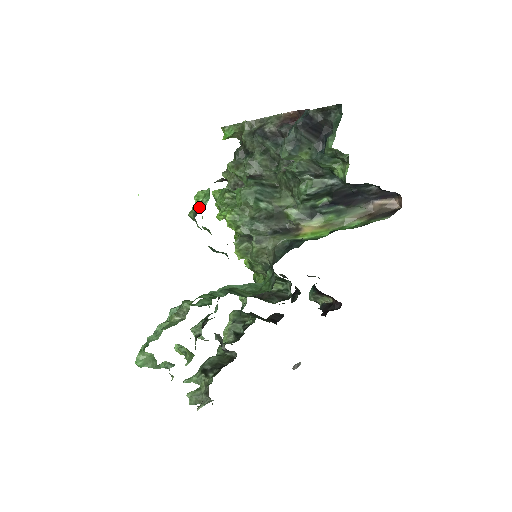
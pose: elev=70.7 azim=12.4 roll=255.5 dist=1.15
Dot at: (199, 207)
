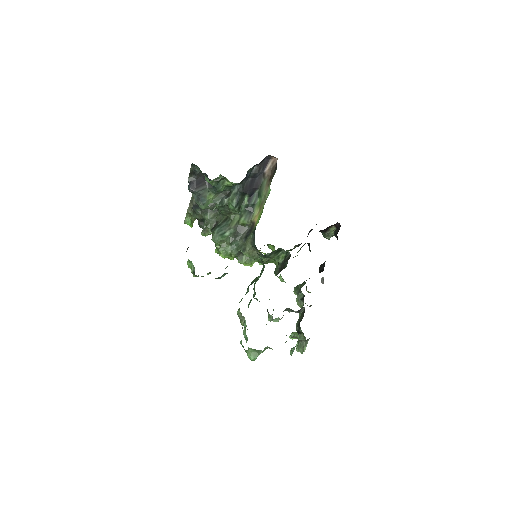
Dot at: (192, 269)
